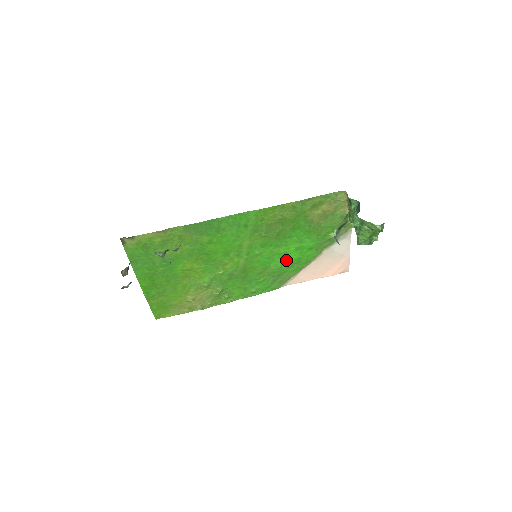
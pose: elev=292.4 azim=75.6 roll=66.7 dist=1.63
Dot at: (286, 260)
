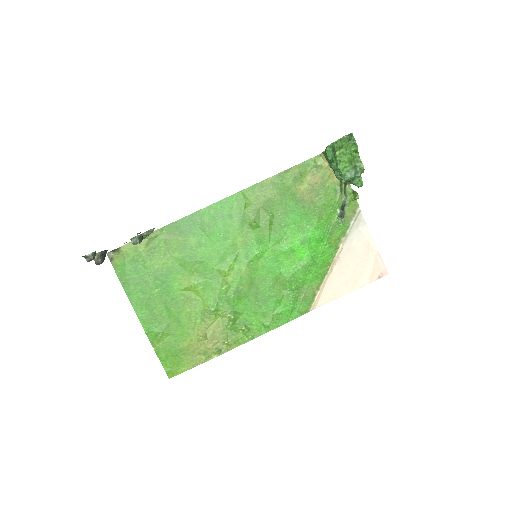
Dot at: (297, 262)
